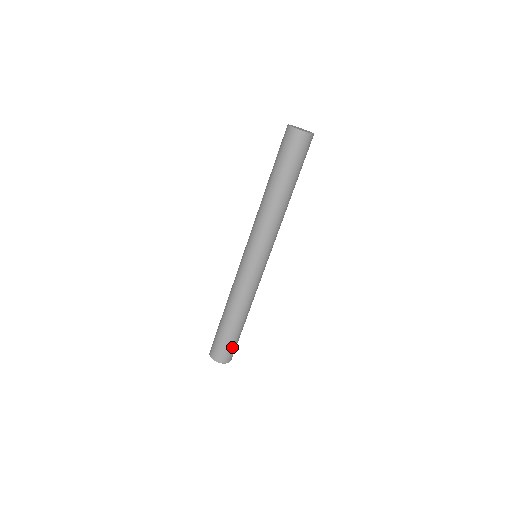
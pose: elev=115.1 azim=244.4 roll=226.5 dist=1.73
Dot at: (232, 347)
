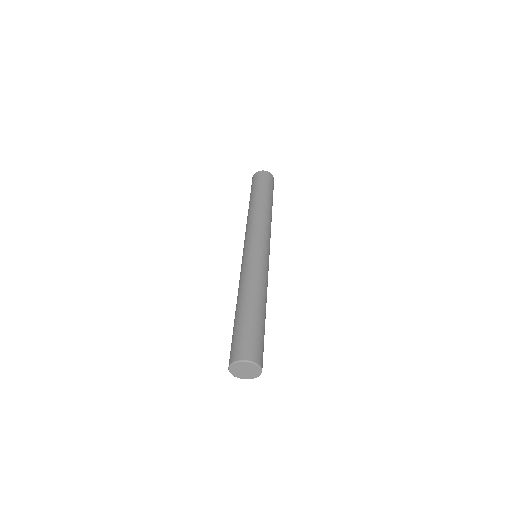
Dot at: (260, 342)
